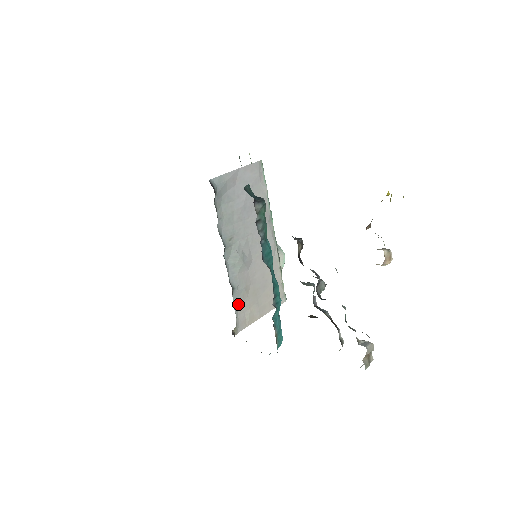
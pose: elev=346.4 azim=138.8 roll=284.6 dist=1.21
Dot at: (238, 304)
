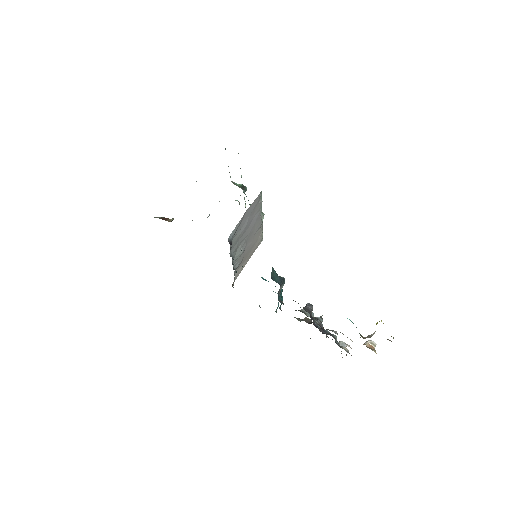
Dot at: (236, 269)
